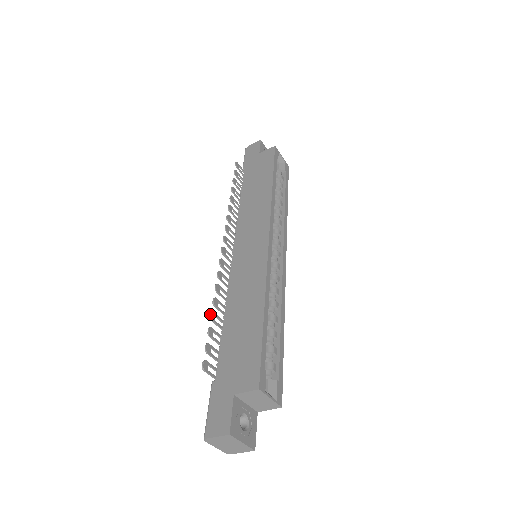
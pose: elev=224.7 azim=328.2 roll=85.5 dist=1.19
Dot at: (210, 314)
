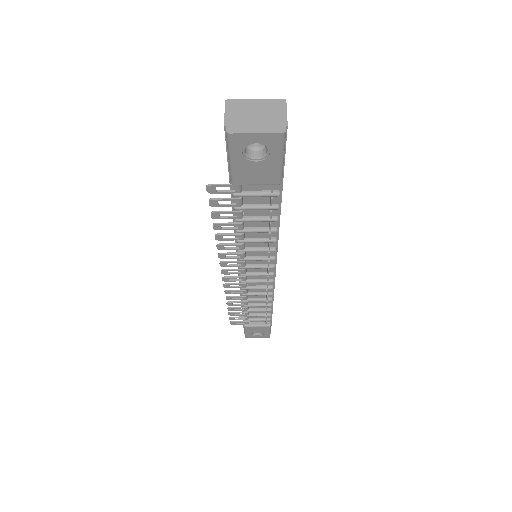
Dot at: occluded
